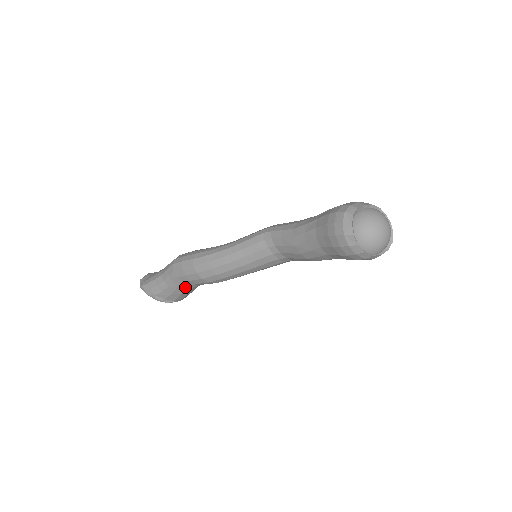
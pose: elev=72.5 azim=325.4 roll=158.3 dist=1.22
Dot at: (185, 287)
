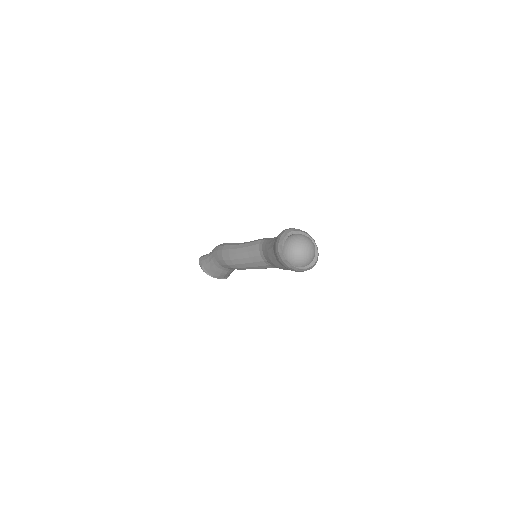
Dot at: (218, 266)
